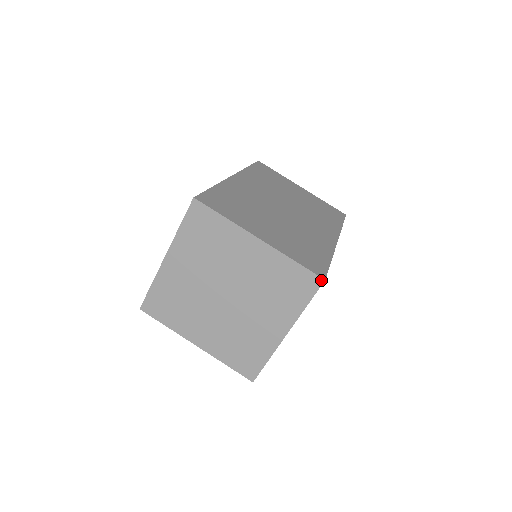
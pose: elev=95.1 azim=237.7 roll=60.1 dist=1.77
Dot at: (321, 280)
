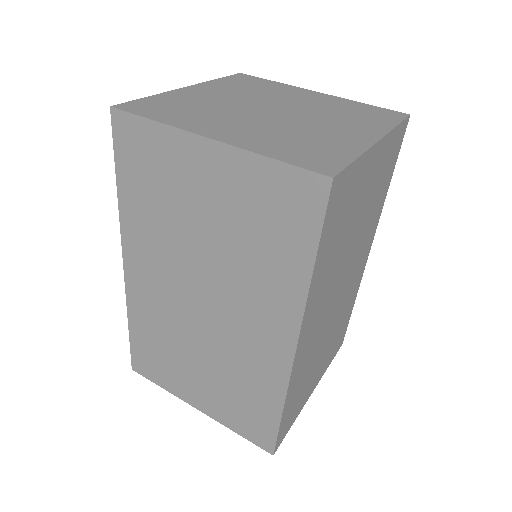
Dot at: (405, 114)
